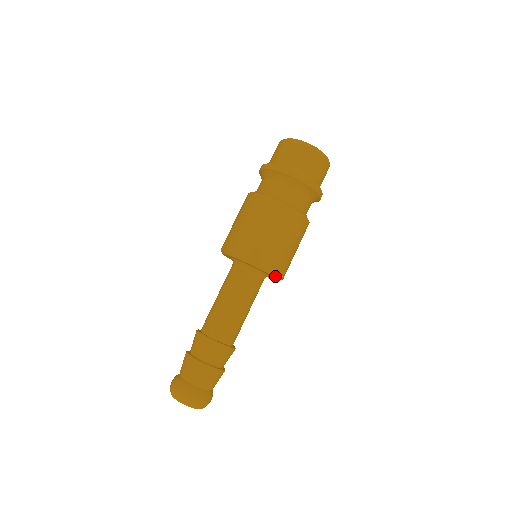
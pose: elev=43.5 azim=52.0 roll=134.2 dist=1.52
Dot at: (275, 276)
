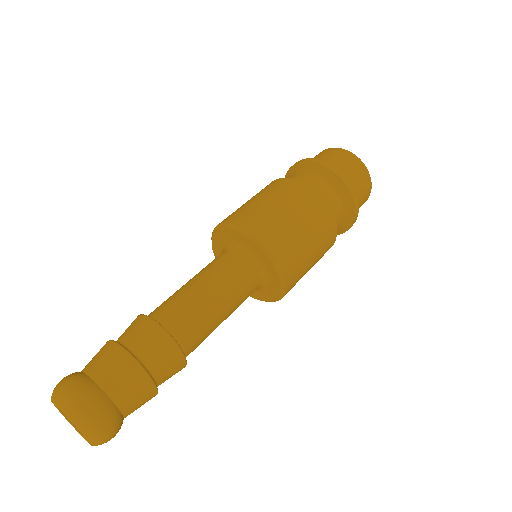
Dot at: (282, 282)
